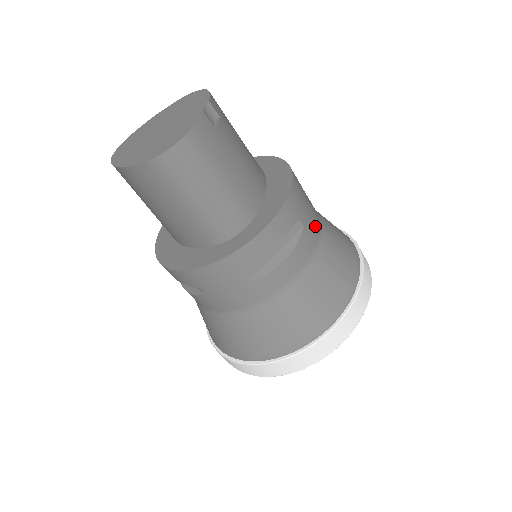
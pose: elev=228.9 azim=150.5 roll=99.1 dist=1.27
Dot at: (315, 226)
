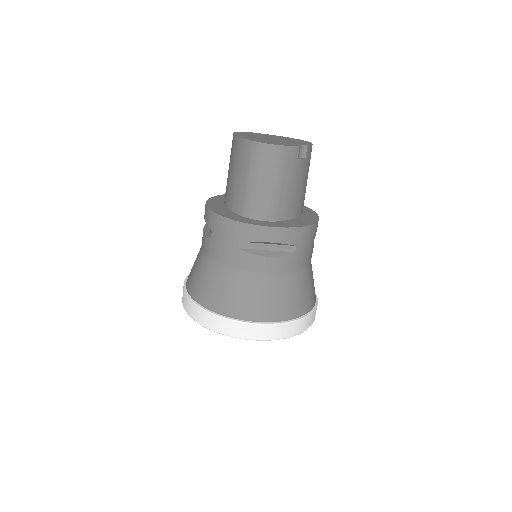
Dot at: (302, 262)
